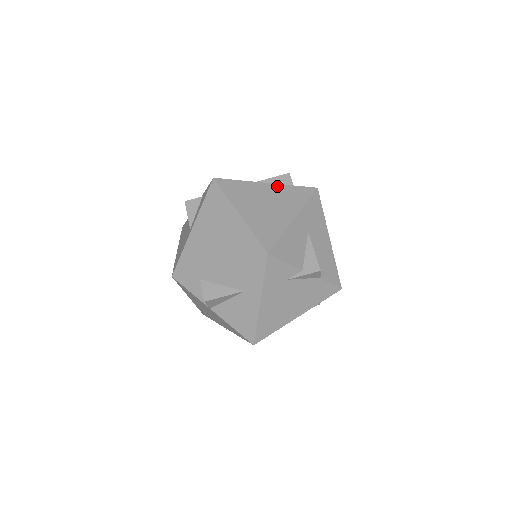
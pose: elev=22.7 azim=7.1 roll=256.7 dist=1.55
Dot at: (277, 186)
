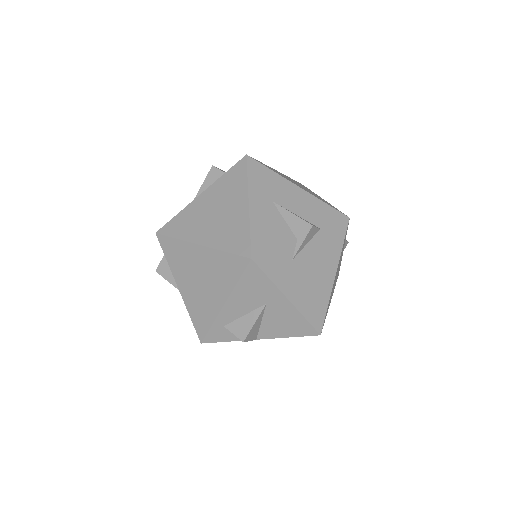
Dot at: (212, 188)
